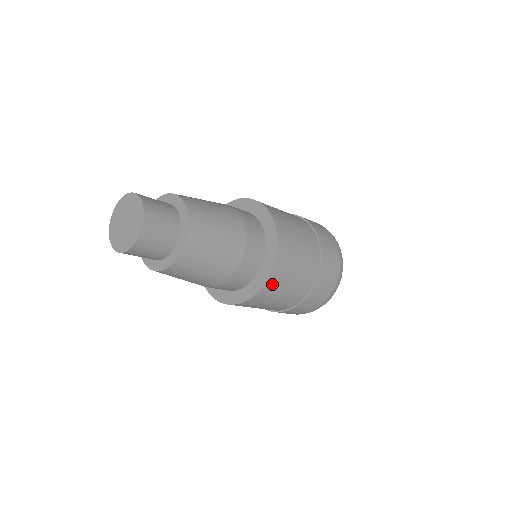
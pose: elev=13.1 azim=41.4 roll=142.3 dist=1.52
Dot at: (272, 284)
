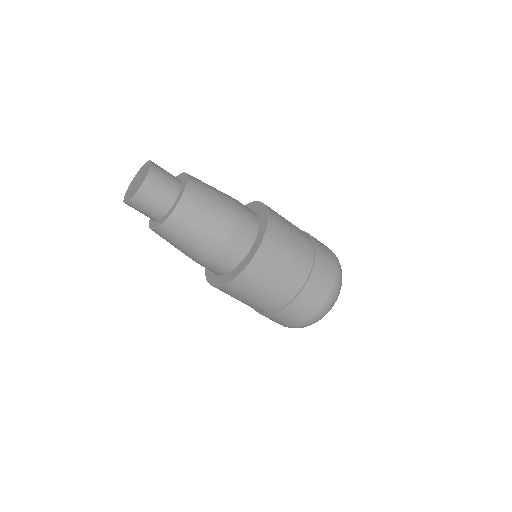
Dot at: (275, 220)
